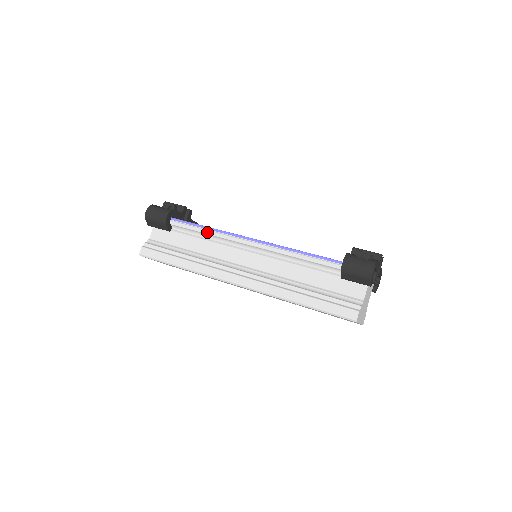
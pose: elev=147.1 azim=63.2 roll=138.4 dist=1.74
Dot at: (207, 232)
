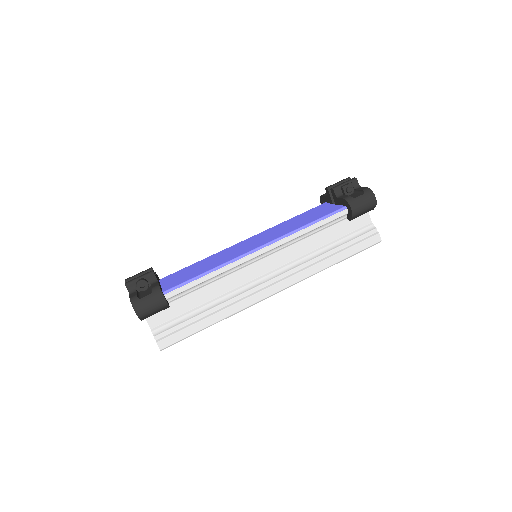
Dot at: (211, 276)
